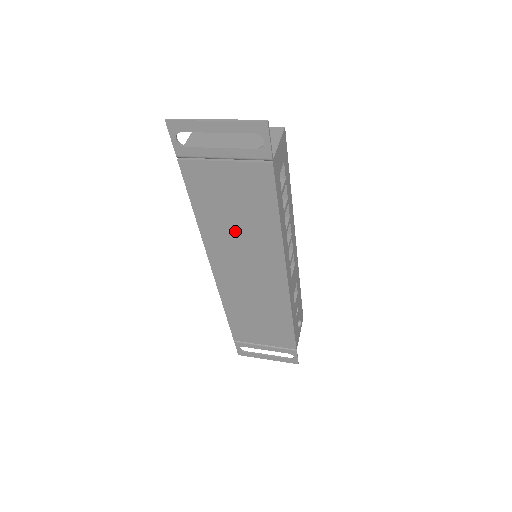
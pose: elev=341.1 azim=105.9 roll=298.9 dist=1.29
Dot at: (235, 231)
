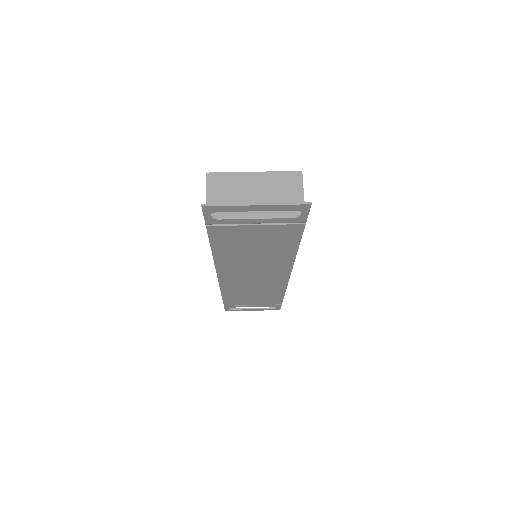
Dot at: (250, 257)
